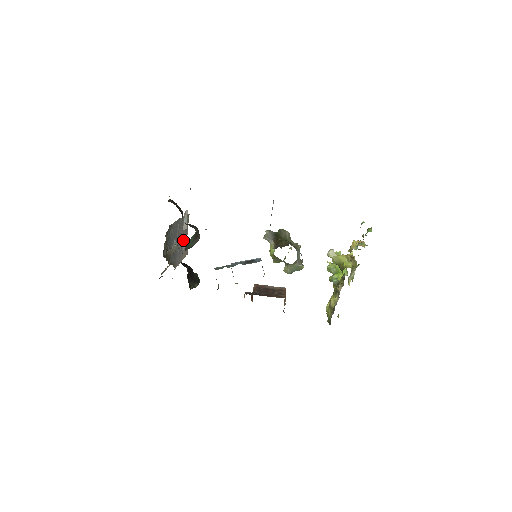
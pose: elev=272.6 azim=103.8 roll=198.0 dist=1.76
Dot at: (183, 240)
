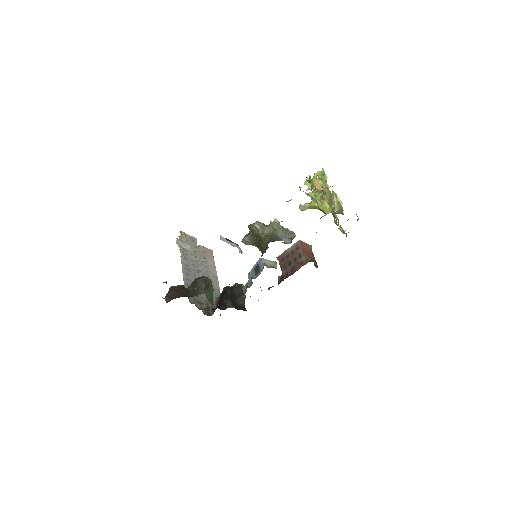
Dot at: (200, 258)
